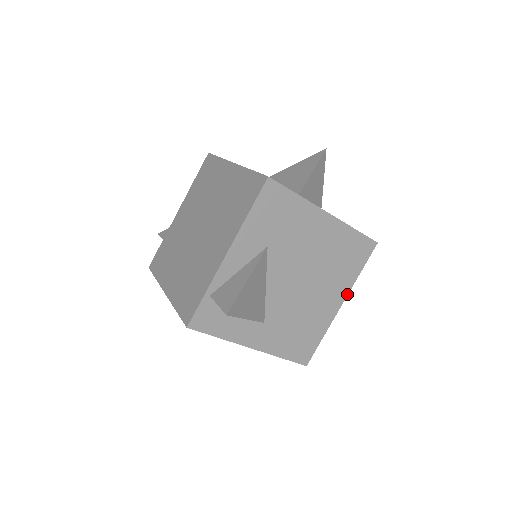
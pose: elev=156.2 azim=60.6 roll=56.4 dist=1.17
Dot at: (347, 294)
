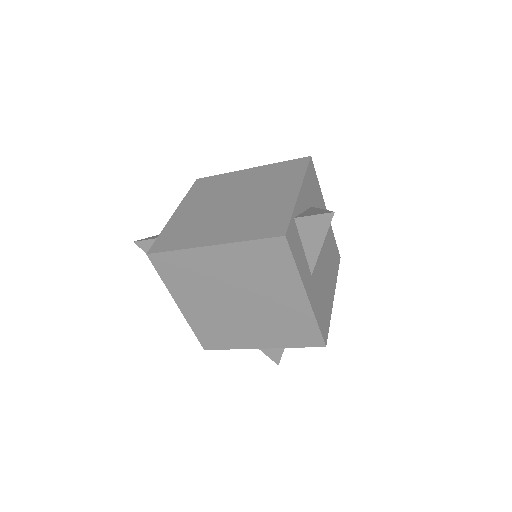
Dot at: occluded
